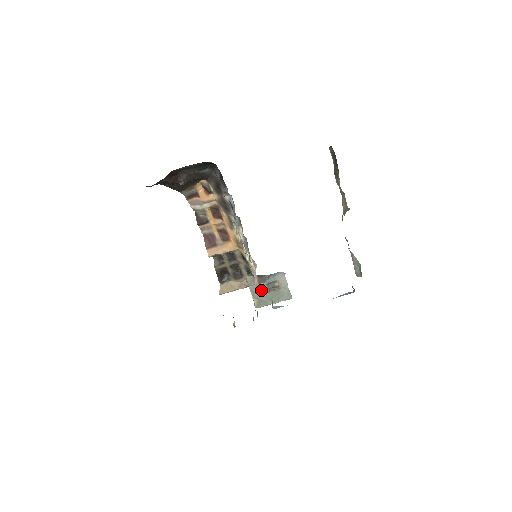
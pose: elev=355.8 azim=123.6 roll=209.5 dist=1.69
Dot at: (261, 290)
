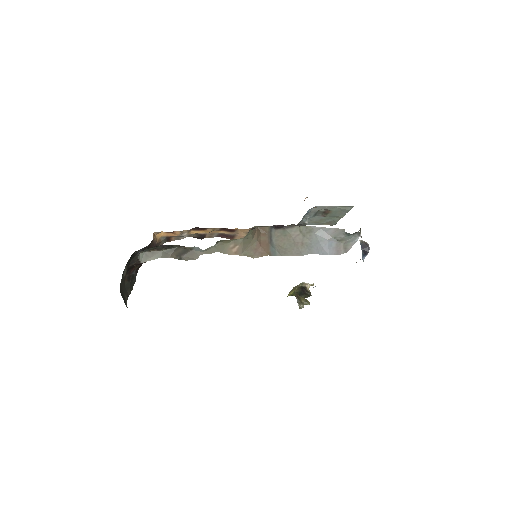
Dot at: (316, 220)
